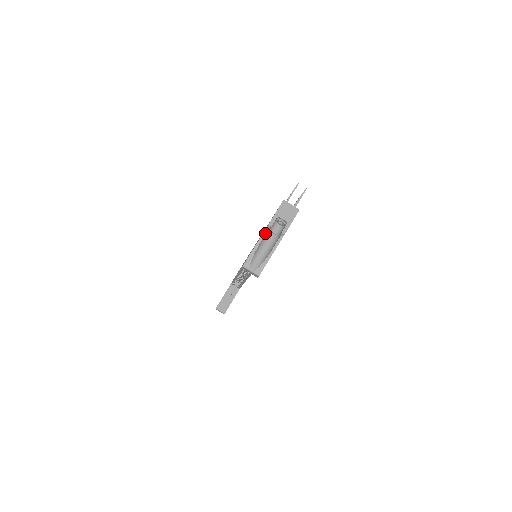
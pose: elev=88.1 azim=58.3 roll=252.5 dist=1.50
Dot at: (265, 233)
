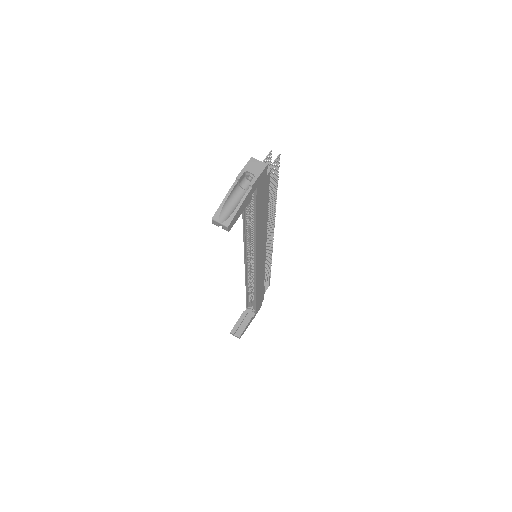
Dot at: (233, 186)
